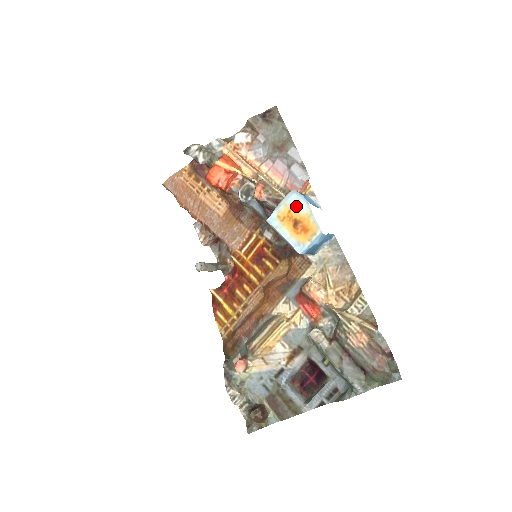
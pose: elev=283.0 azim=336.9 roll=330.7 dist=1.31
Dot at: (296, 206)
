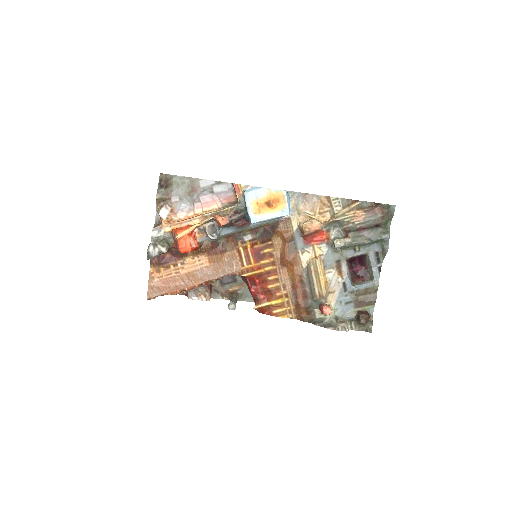
Dot at: (257, 197)
